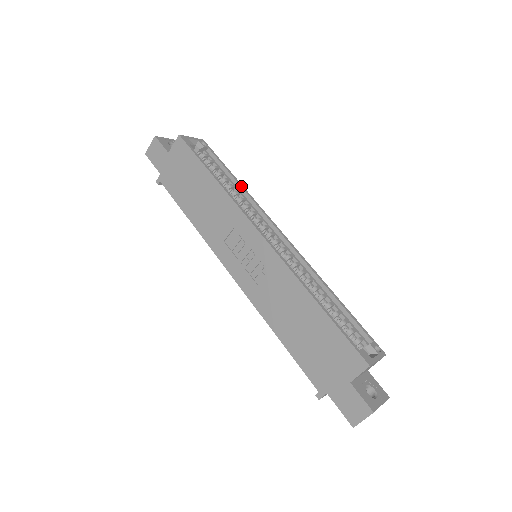
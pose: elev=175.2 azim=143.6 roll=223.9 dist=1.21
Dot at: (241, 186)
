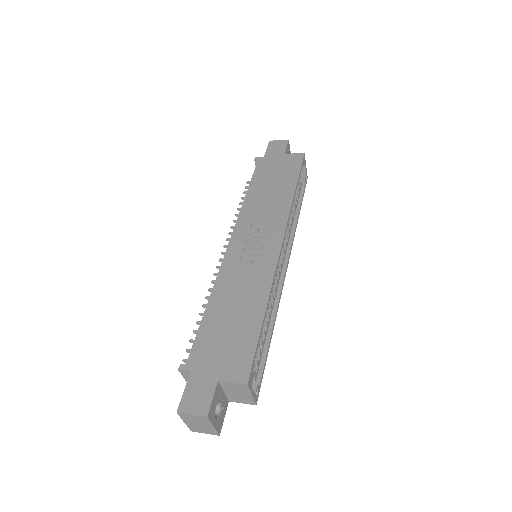
Dot at: occluded
